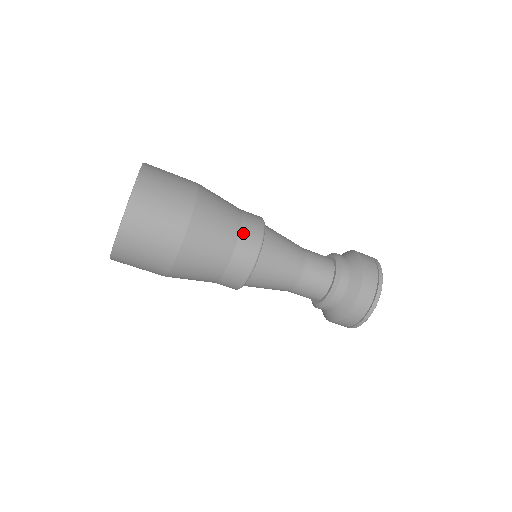
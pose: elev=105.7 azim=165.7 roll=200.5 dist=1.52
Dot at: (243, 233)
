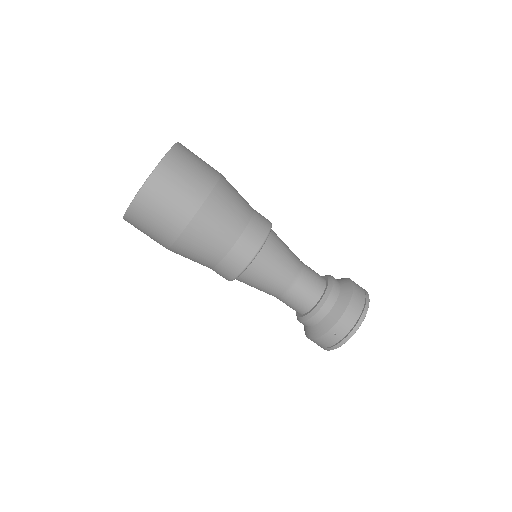
Dot at: (253, 222)
